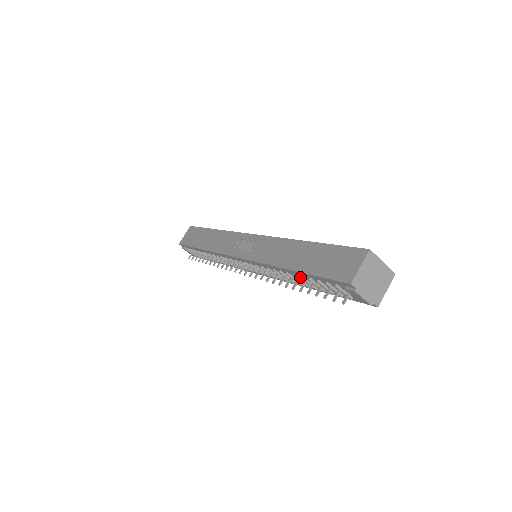
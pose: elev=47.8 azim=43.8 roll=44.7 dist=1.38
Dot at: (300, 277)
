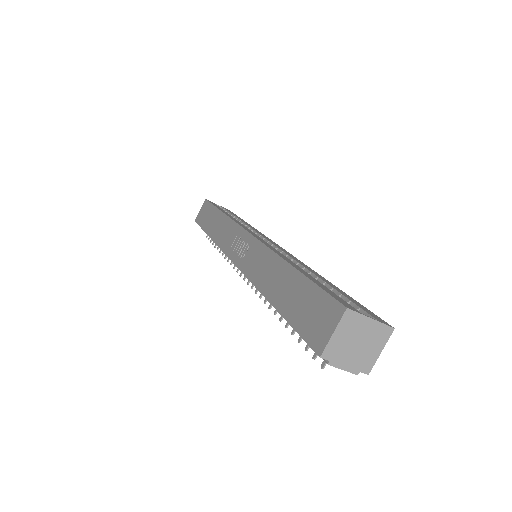
Dot at: occluded
